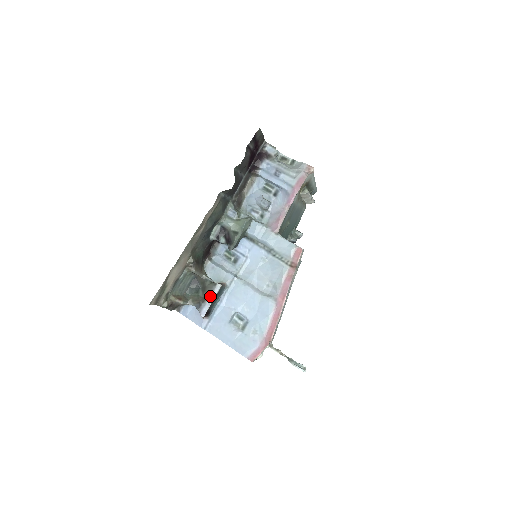
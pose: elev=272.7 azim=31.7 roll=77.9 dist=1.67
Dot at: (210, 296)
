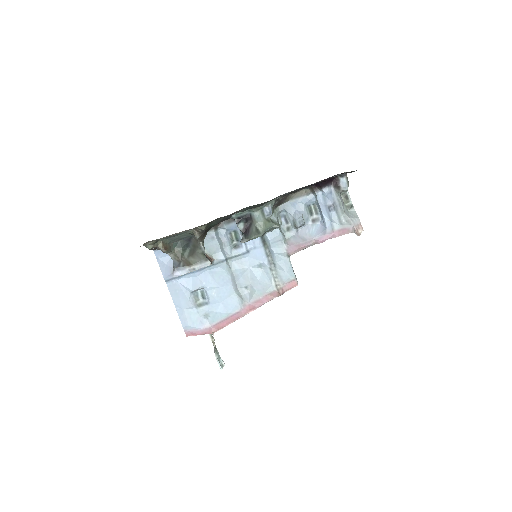
Dot at: (194, 266)
